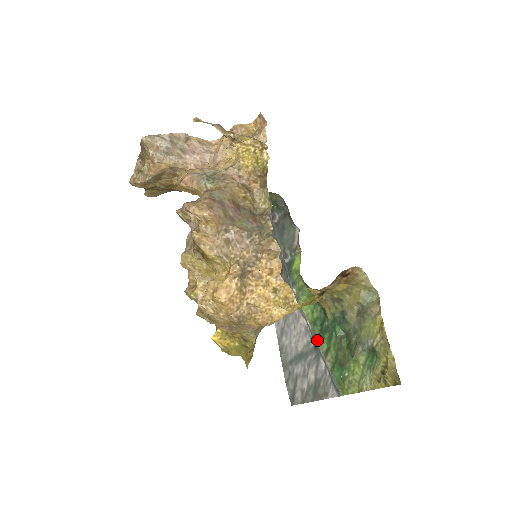
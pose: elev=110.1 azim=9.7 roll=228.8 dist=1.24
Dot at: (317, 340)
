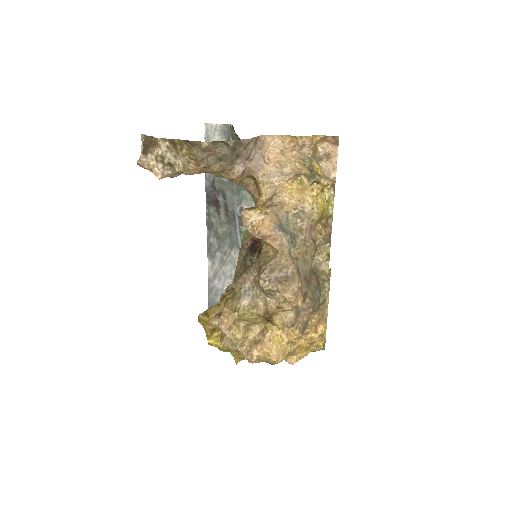
Dot at: occluded
